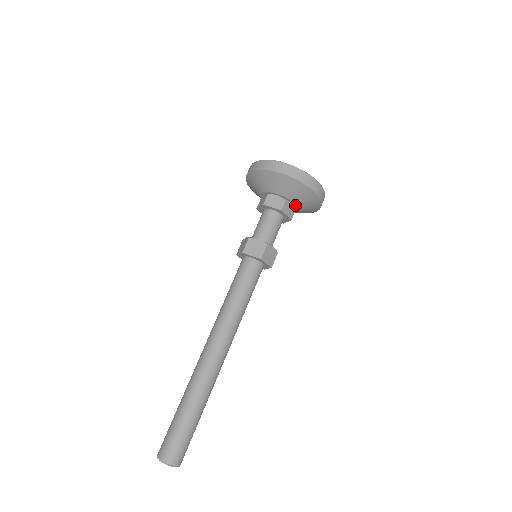
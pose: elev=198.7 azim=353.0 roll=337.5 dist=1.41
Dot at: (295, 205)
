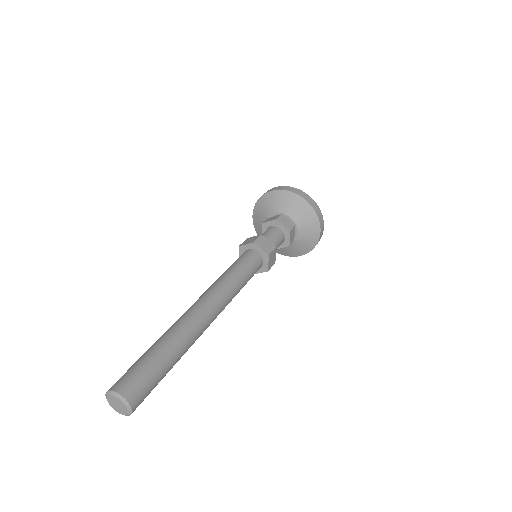
Dot at: (292, 220)
